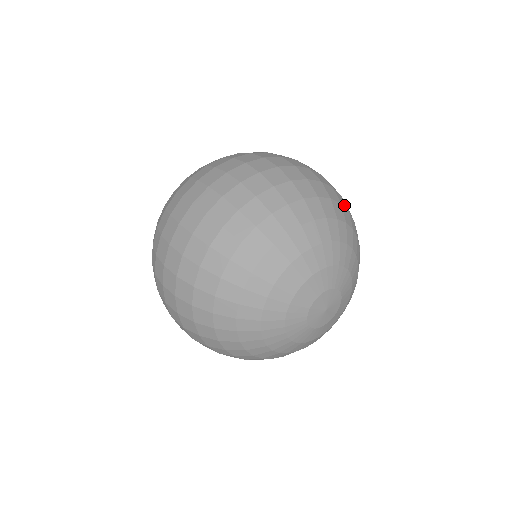
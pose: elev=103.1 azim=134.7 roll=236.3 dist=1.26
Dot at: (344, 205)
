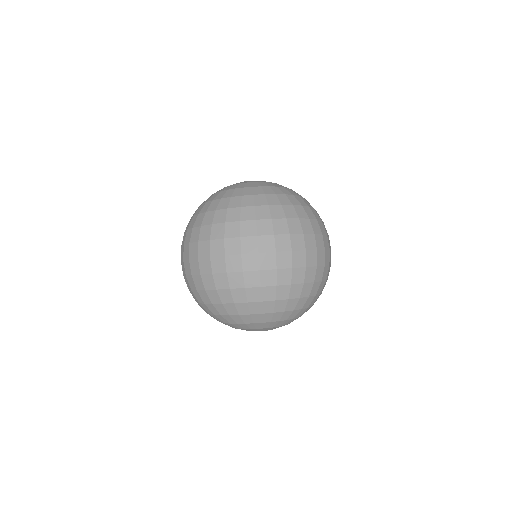
Dot at: occluded
